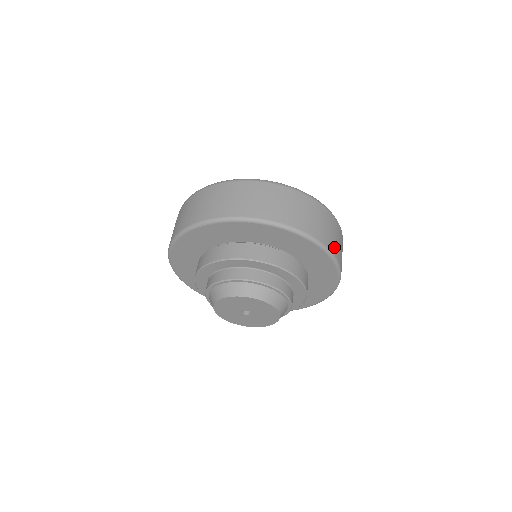
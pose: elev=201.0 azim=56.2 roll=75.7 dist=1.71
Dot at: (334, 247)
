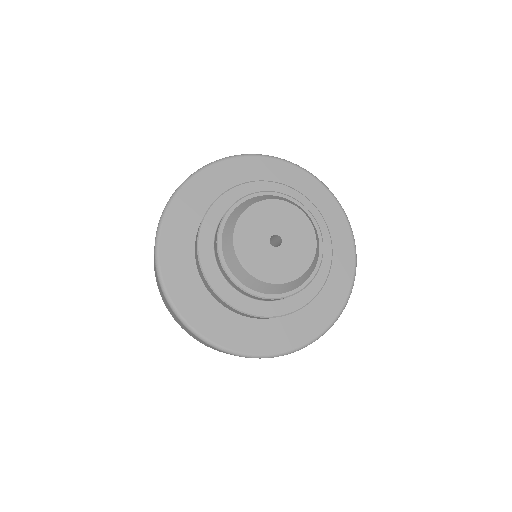
Dot at: occluded
